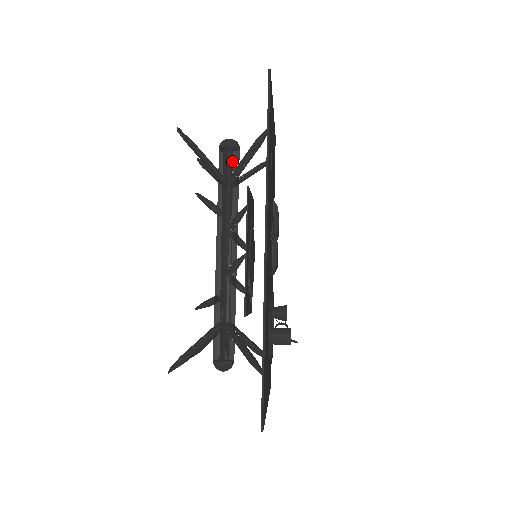
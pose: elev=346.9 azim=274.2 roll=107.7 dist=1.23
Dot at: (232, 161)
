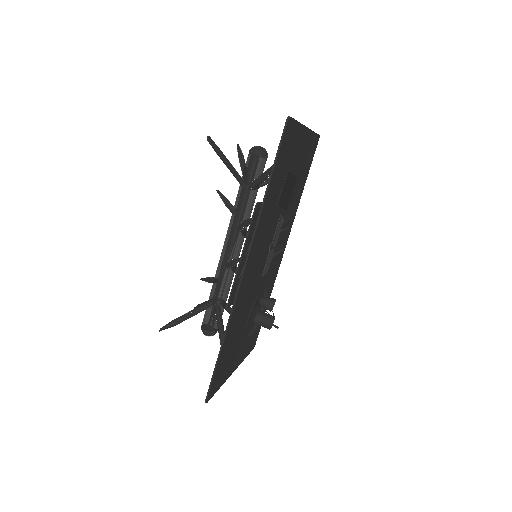
Dot at: (255, 170)
